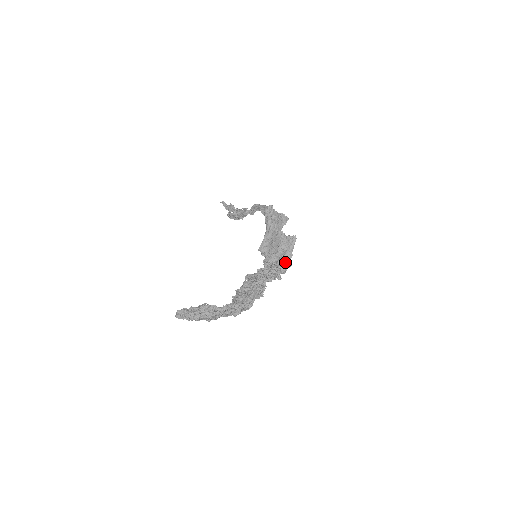
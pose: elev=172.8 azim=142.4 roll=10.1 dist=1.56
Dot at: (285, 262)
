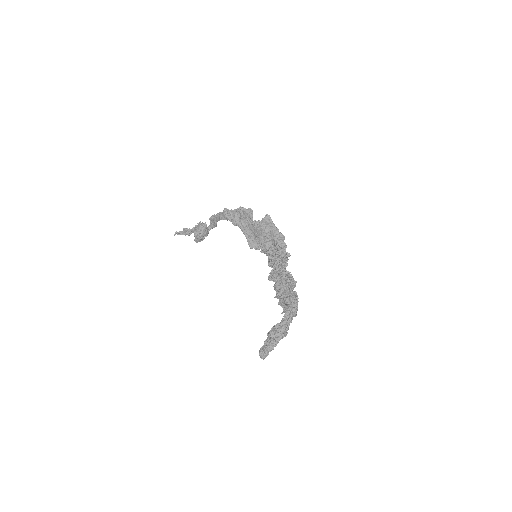
Dot at: (278, 239)
